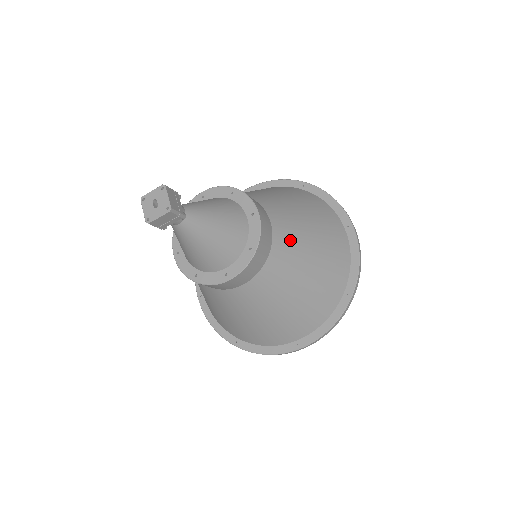
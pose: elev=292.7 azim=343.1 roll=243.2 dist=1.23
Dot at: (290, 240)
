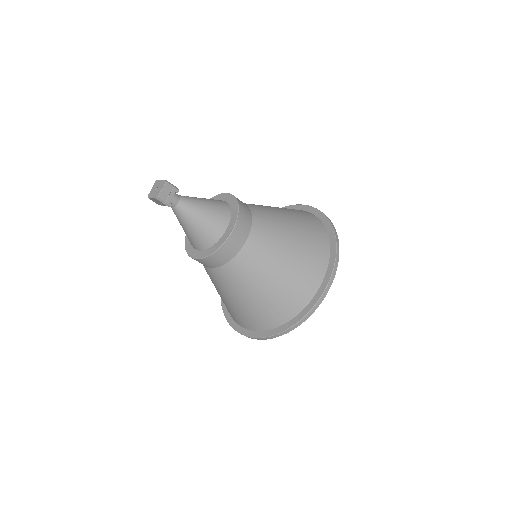
Dot at: (261, 207)
